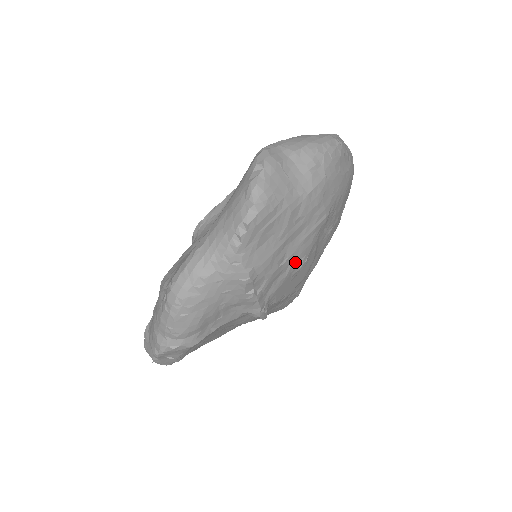
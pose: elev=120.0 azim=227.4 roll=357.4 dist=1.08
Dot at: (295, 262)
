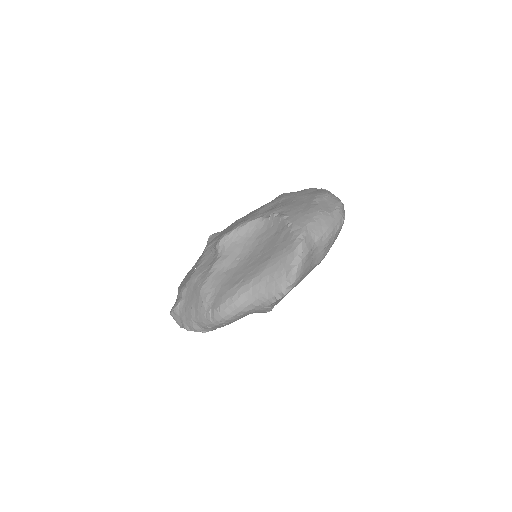
Dot at: occluded
